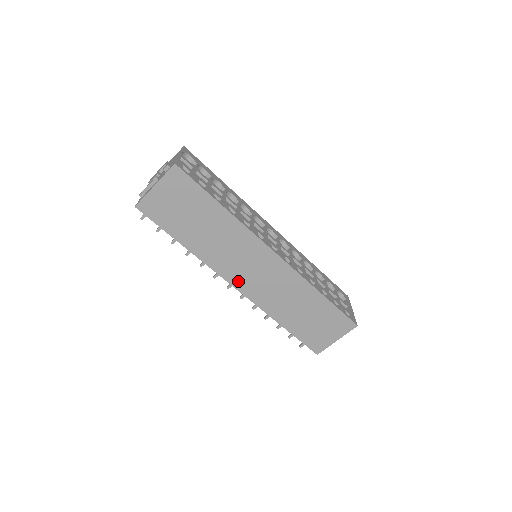
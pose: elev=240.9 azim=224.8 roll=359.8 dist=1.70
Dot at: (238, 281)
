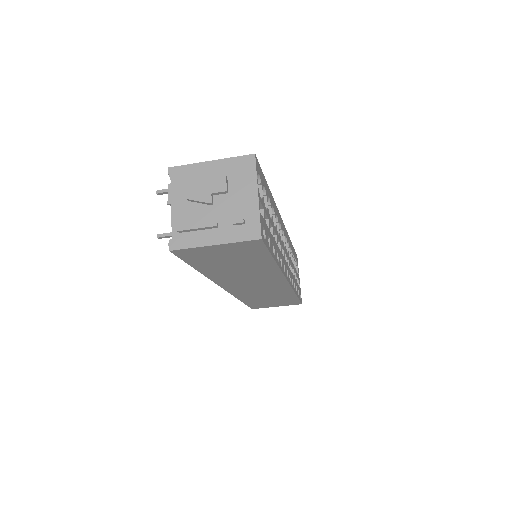
Dot at: (232, 287)
